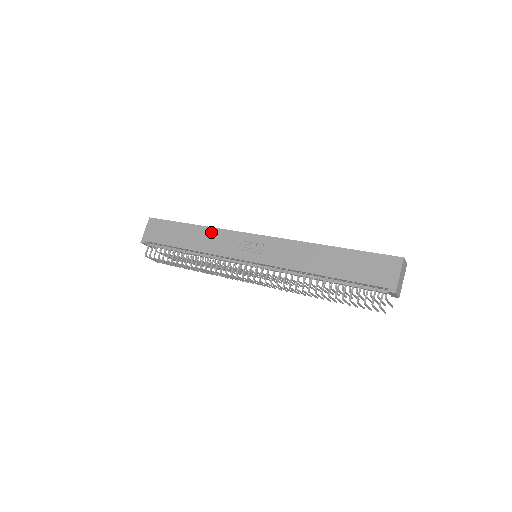
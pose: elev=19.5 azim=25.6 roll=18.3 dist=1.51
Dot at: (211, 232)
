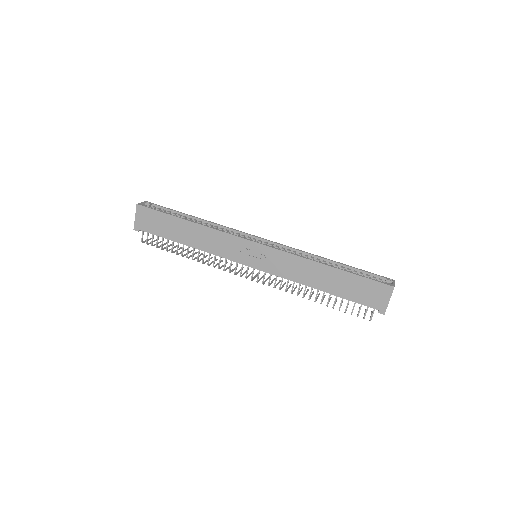
Dot at: (209, 232)
